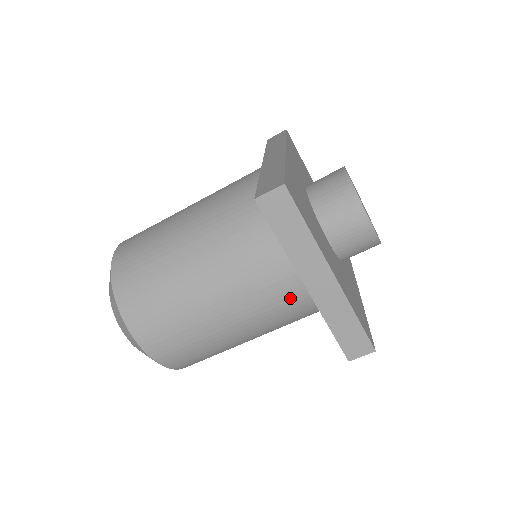
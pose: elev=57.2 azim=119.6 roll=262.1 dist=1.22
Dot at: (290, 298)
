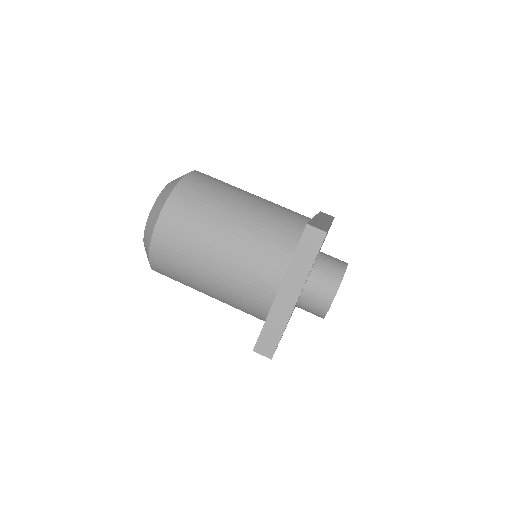
Dot at: (258, 290)
